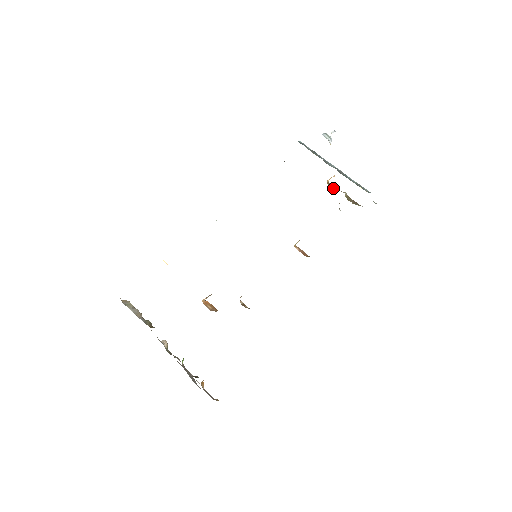
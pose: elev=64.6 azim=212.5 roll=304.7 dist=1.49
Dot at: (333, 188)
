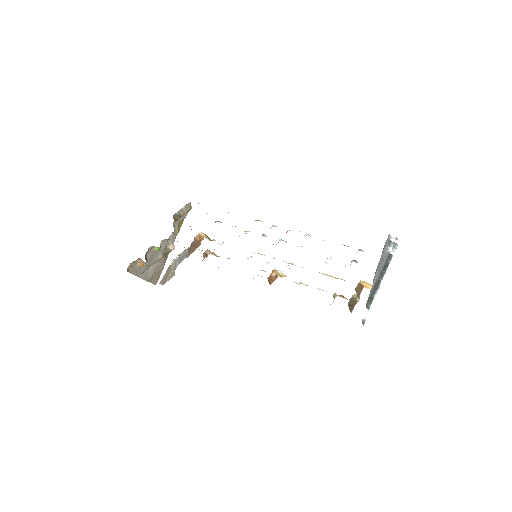
Dot at: (358, 288)
